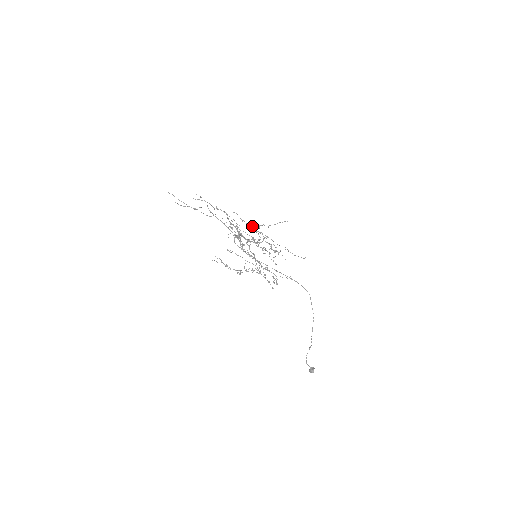
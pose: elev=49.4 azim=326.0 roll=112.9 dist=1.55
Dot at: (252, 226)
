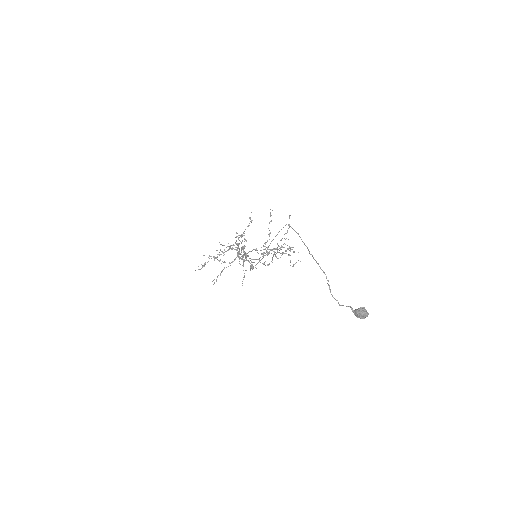
Dot at: (290, 265)
